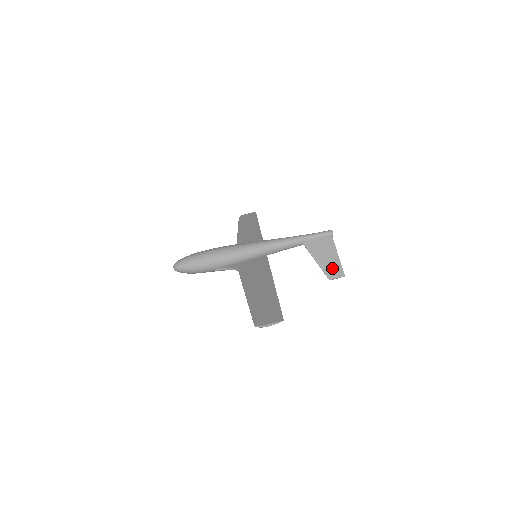
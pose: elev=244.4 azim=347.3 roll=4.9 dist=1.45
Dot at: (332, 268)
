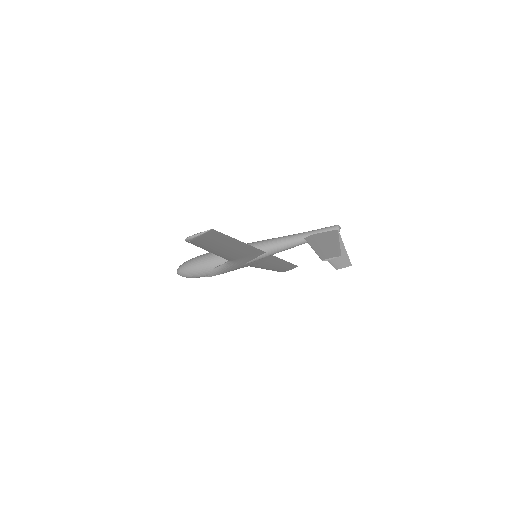
Dot at: (328, 251)
